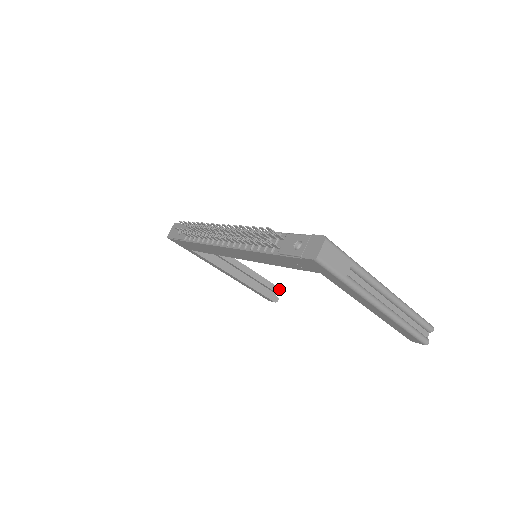
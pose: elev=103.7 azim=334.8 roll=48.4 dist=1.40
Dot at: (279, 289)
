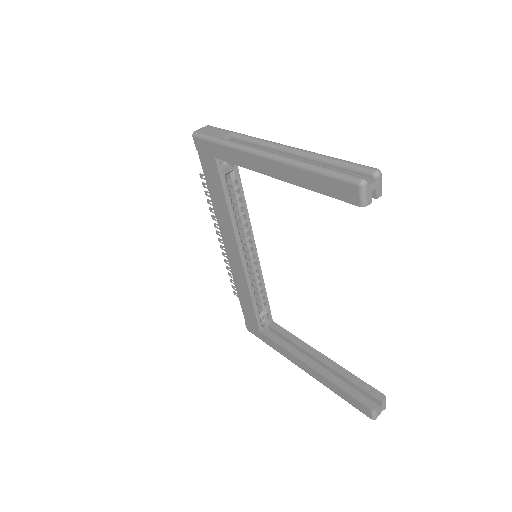
Dot at: (380, 394)
